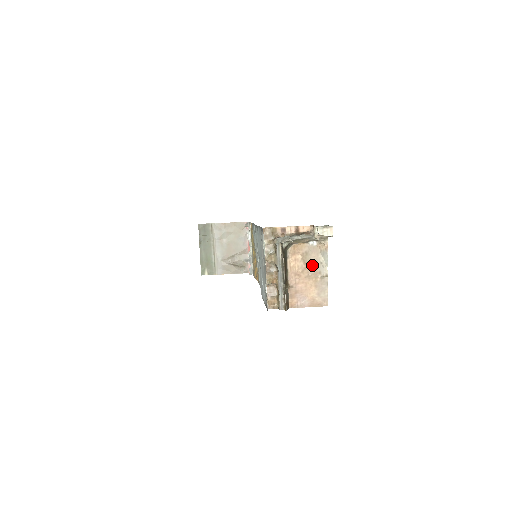
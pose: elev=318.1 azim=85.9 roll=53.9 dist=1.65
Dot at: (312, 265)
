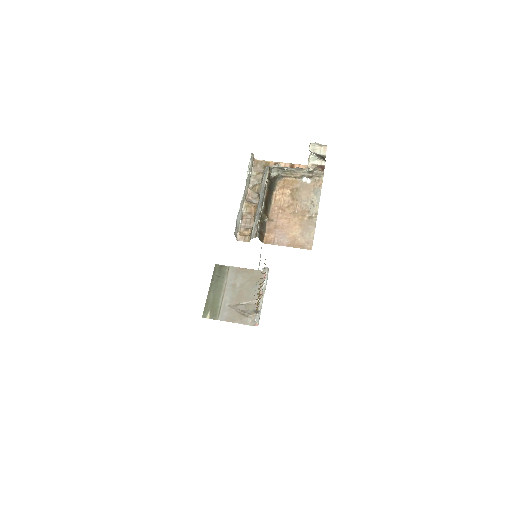
Dot at: (301, 202)
